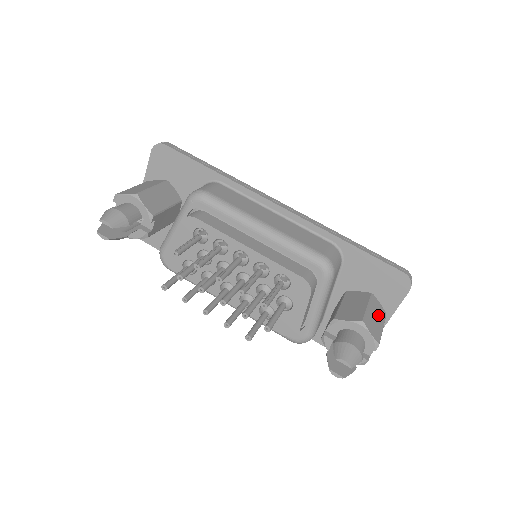
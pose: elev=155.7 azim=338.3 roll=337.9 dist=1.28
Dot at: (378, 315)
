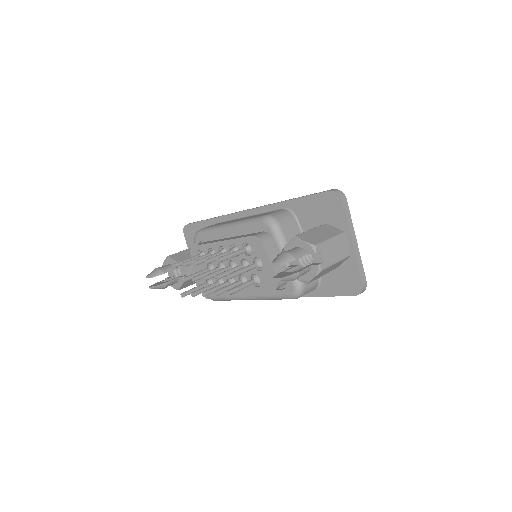
Dot at: (326, 233)
